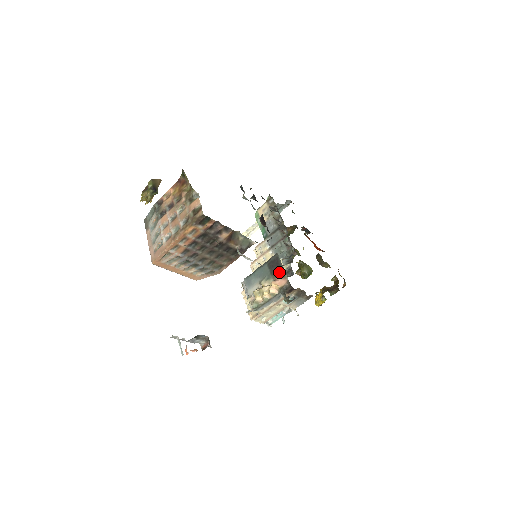
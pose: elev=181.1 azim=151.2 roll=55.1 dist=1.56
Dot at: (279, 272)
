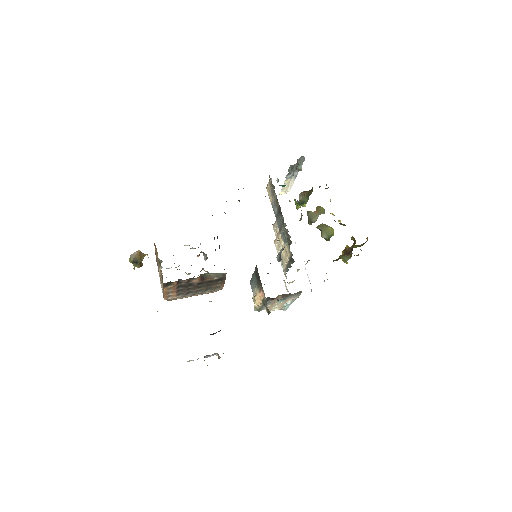
Dot at: (260, 284)
